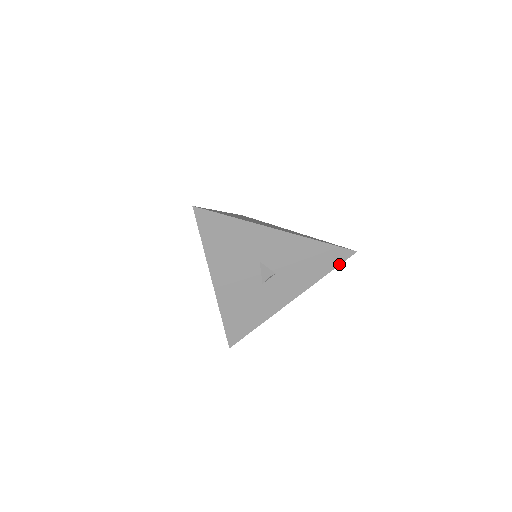
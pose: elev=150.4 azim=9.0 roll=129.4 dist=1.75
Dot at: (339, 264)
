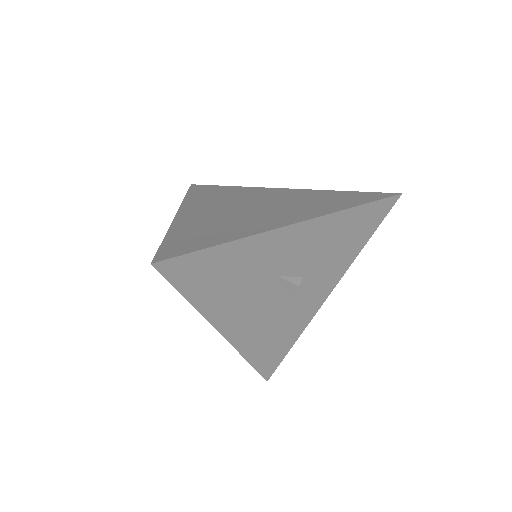
Dot at: (381, 221)
